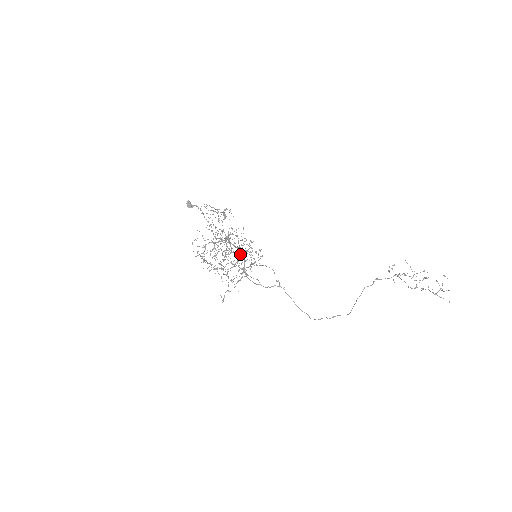
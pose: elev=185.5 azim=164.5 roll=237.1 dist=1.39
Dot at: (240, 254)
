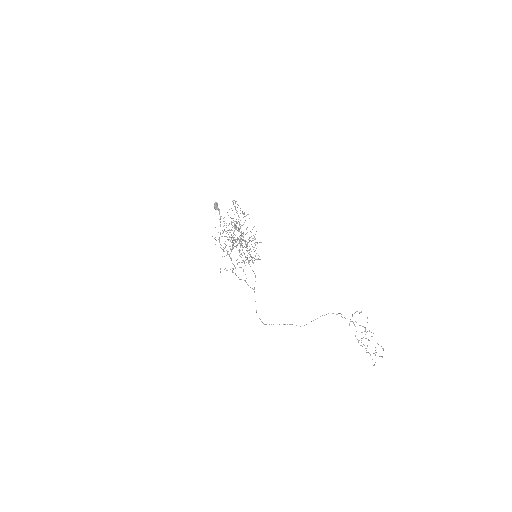
Dot at: occluded
